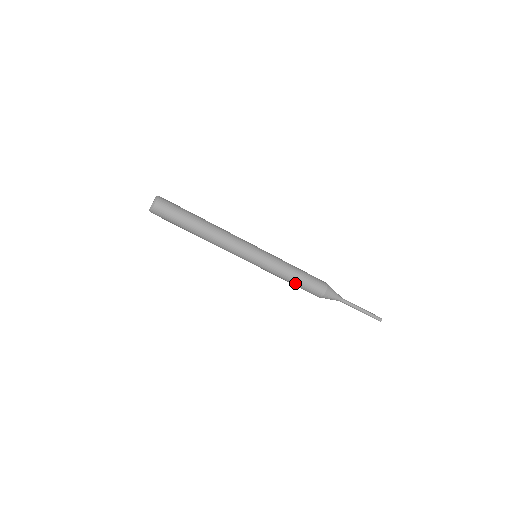
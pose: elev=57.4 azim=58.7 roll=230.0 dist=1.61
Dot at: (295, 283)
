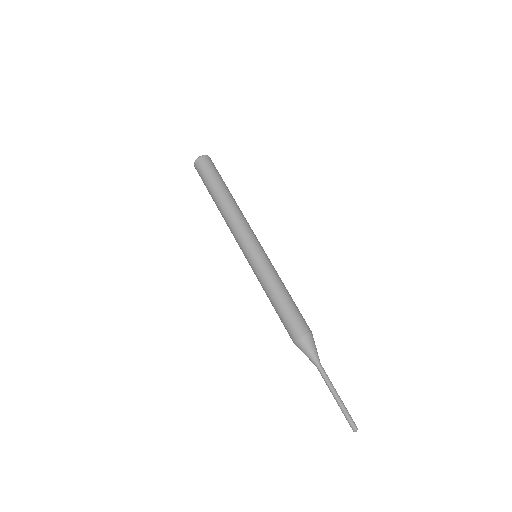
Dot at: (276, 305)
